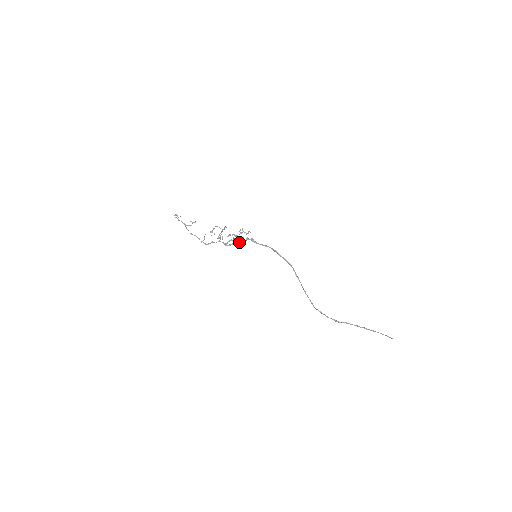
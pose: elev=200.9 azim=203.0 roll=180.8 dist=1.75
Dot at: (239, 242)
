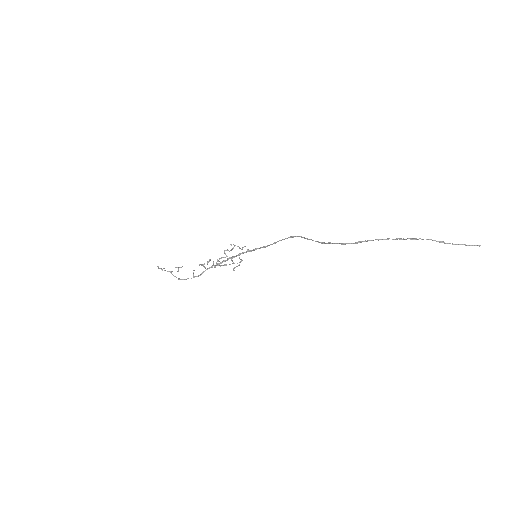
Dot at: (233, 257)
